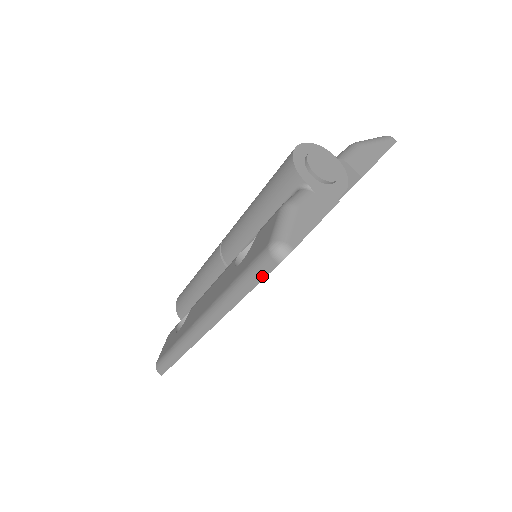
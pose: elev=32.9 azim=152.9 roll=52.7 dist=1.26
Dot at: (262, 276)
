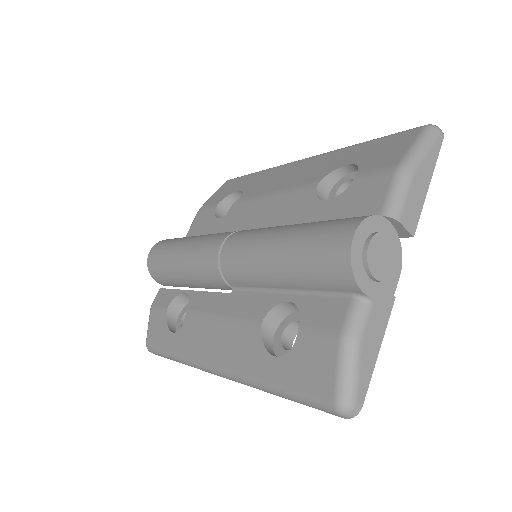
Dot at: (318, 409)
